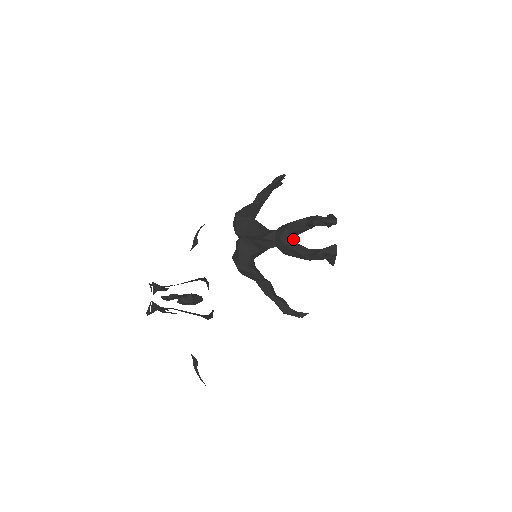
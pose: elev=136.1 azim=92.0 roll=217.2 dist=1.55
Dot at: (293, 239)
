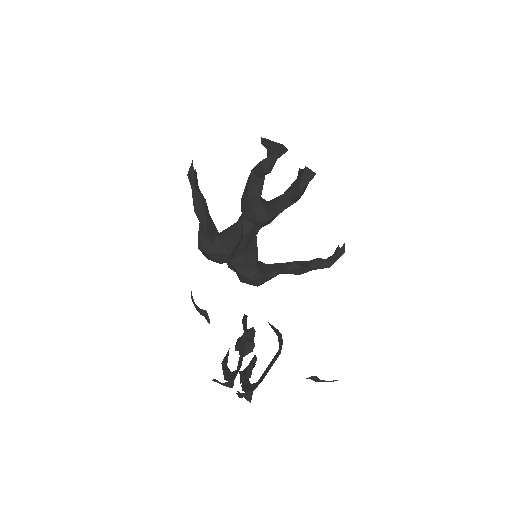
Dot at: (267, 207)
